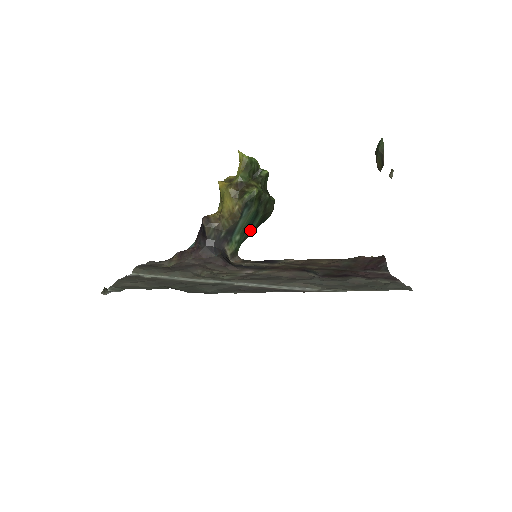
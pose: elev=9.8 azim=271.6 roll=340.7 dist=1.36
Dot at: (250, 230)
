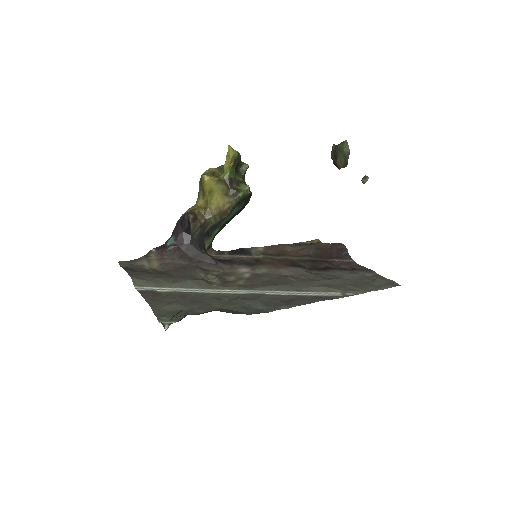
Dot at: (227, 223)
